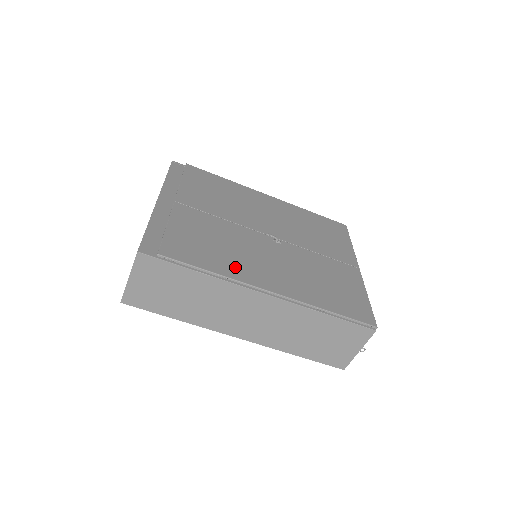
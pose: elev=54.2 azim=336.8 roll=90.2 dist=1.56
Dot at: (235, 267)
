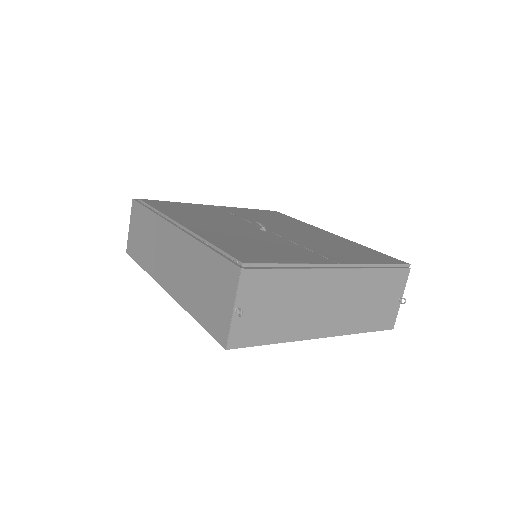
Dot at: (180, 215)
